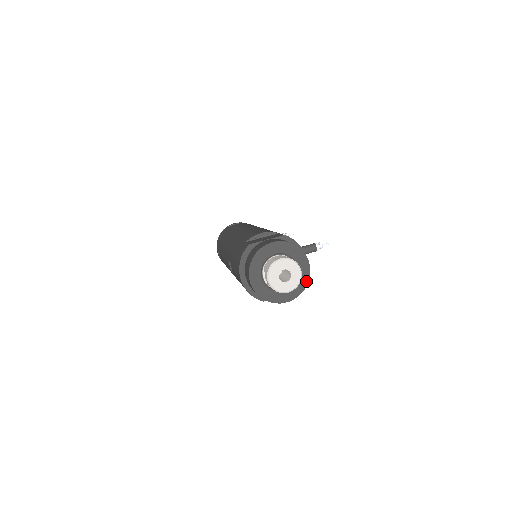
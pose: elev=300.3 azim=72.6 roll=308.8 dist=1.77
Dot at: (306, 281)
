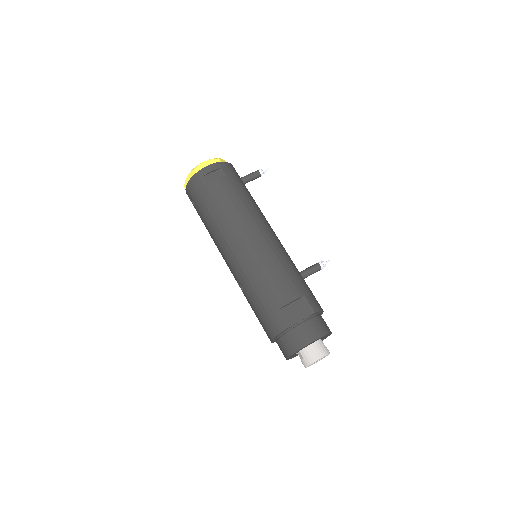
Dot at: occluded
